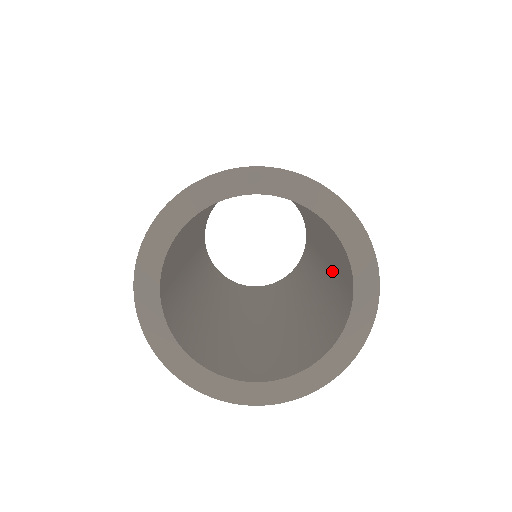
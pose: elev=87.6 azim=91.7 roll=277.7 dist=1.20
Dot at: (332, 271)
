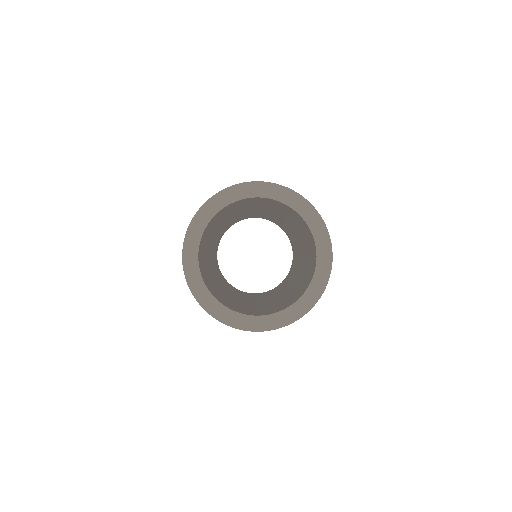
Dot at: (305, 268)
